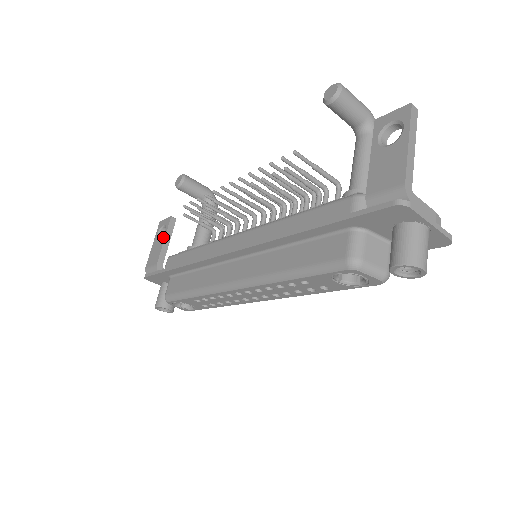
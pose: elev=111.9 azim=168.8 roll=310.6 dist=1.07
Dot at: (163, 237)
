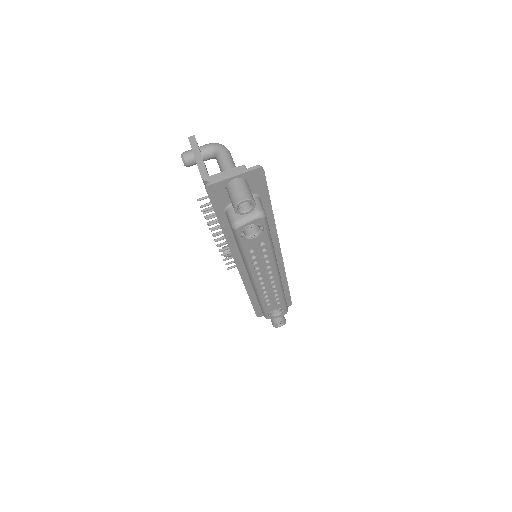
Dot at: occluded
